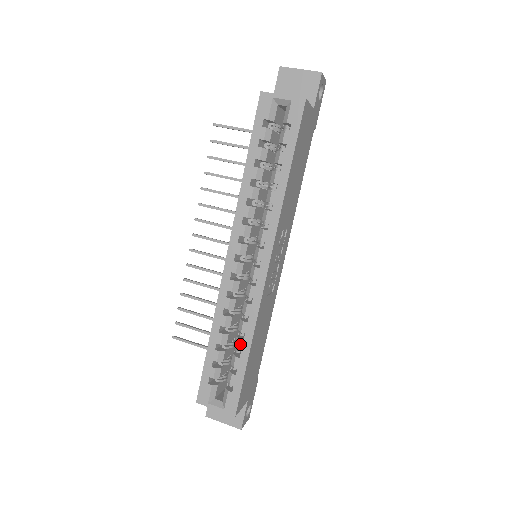
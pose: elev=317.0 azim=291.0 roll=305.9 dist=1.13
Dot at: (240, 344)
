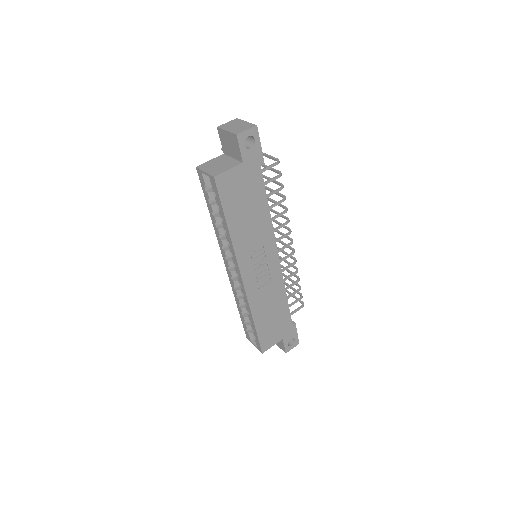
Dot at: (249, 317)
